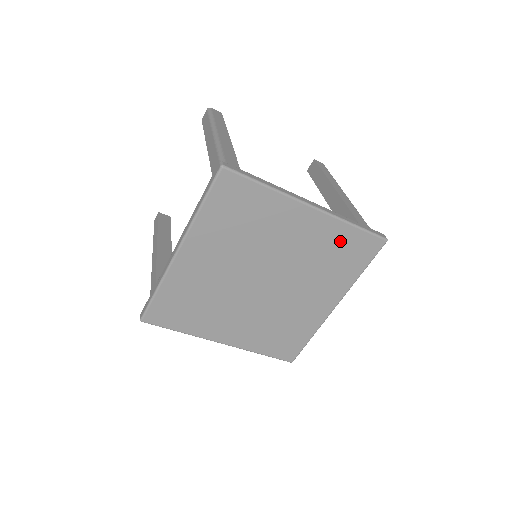
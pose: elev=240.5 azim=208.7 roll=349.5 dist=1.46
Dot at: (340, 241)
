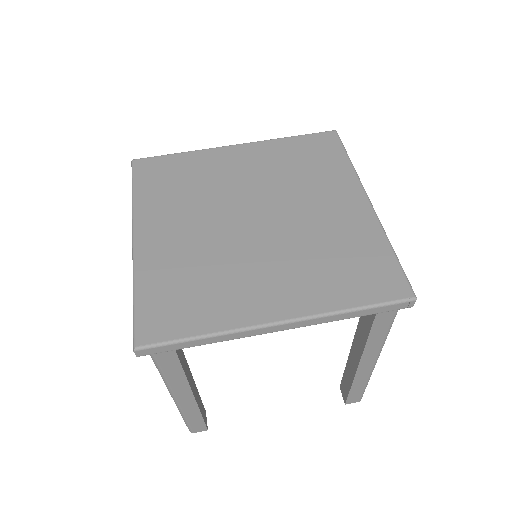
Dot at: (364, 250)
